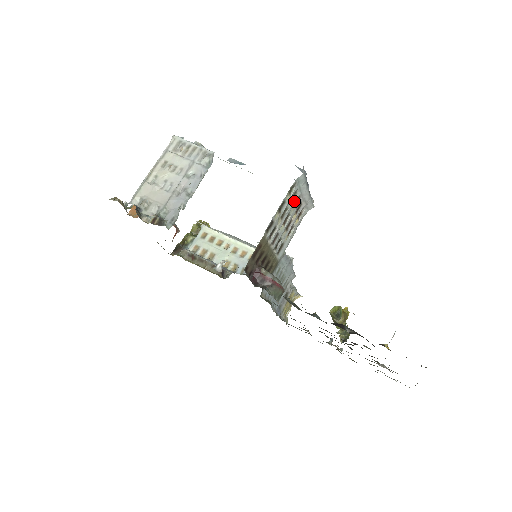
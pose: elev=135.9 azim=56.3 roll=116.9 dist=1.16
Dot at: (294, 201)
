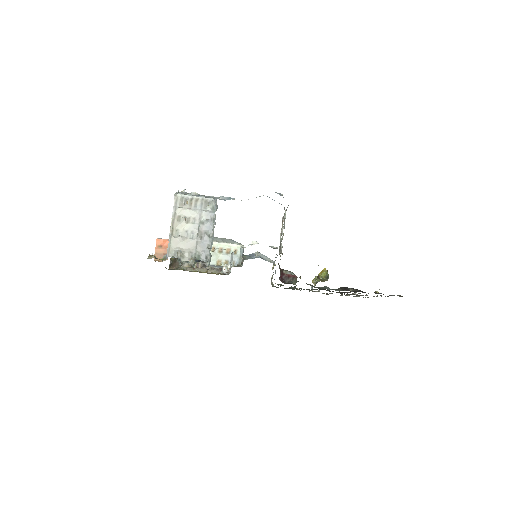
Dot at: (284, 218)
